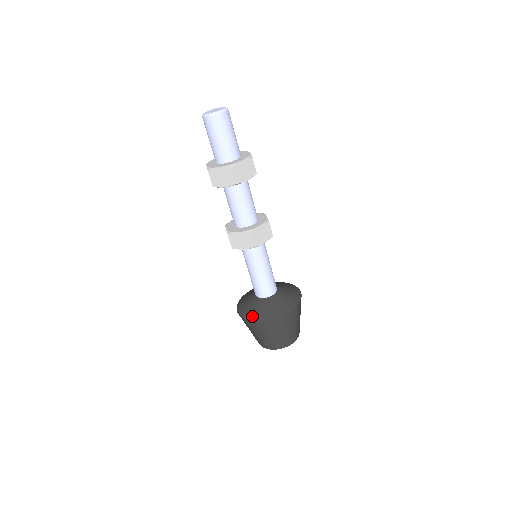
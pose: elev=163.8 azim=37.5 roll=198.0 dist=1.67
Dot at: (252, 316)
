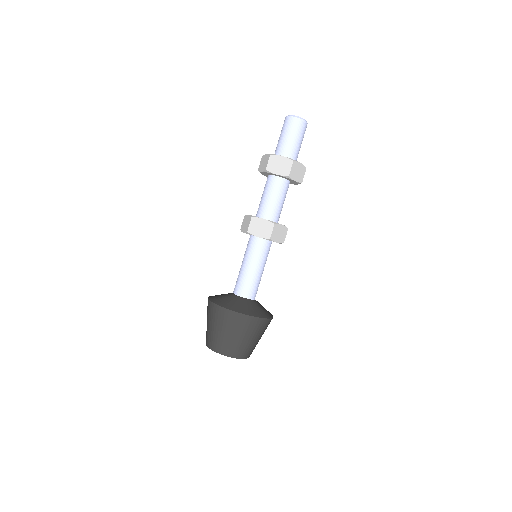
Dot at: (213, 296)
